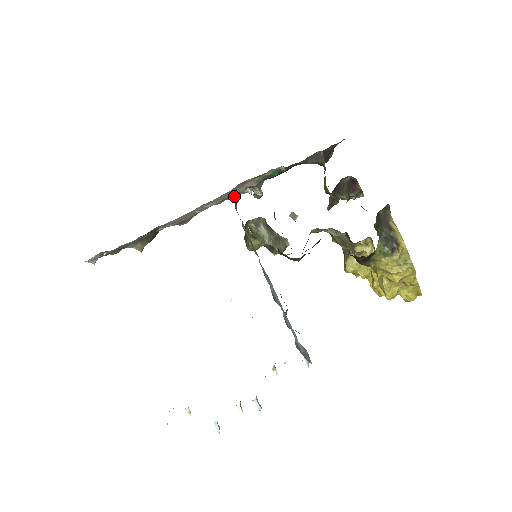
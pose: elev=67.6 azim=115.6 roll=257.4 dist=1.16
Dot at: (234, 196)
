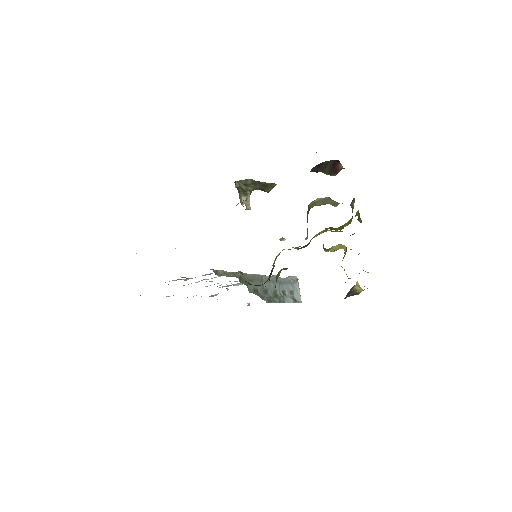
Dot at: occluded
